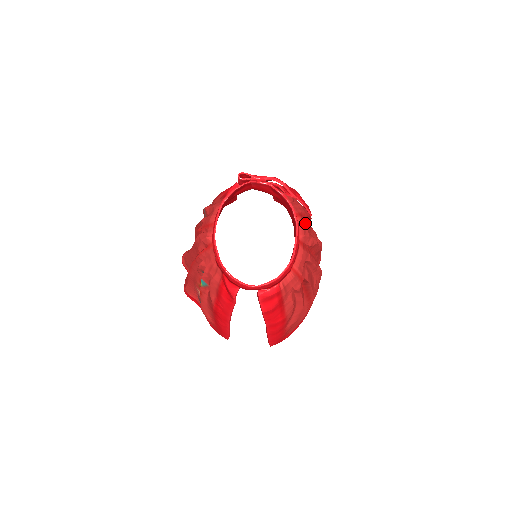
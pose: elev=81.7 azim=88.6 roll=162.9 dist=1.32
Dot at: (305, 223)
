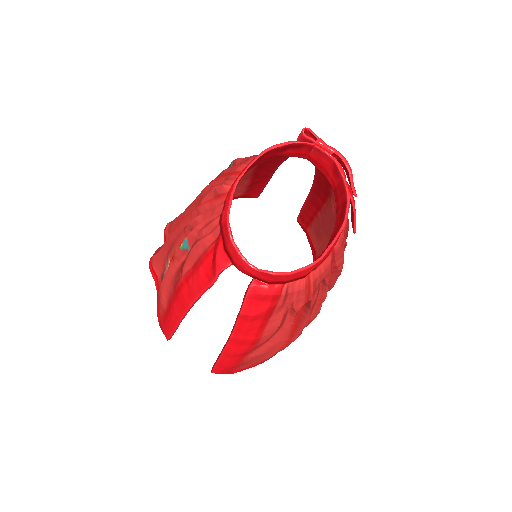
Dot at: occluded
